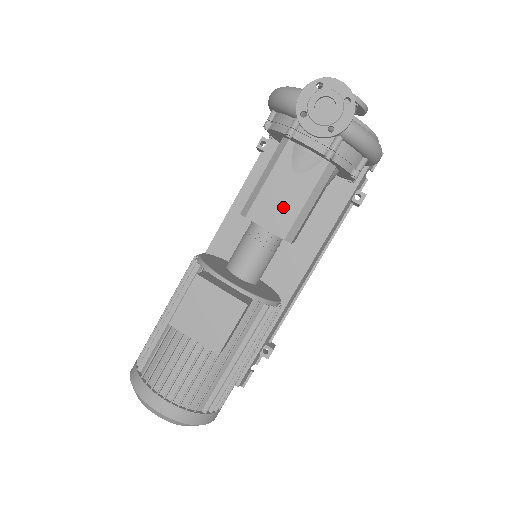
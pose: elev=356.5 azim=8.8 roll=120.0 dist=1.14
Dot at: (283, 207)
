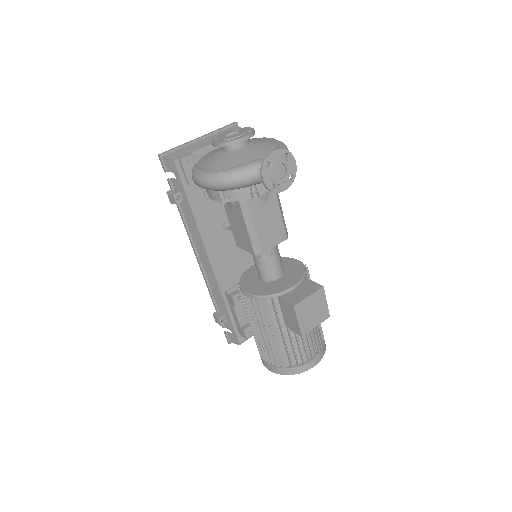
Dot at: (274, 227)
